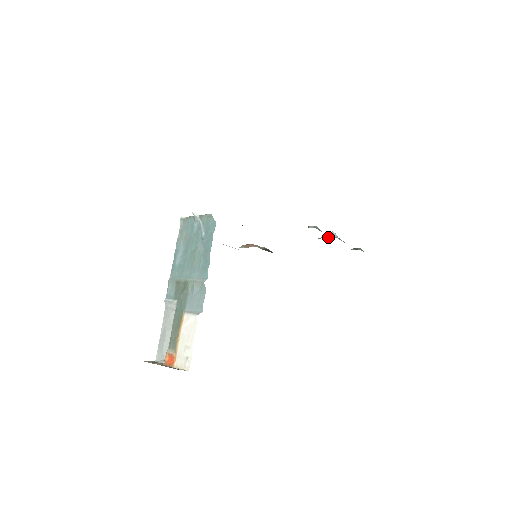
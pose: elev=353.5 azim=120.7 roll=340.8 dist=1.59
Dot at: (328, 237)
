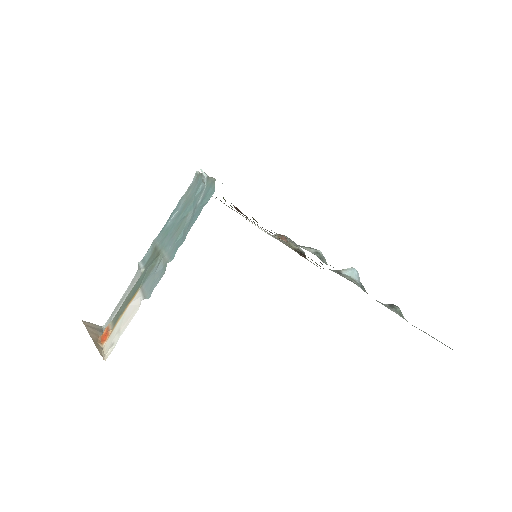
Dot at: (340, 274)
